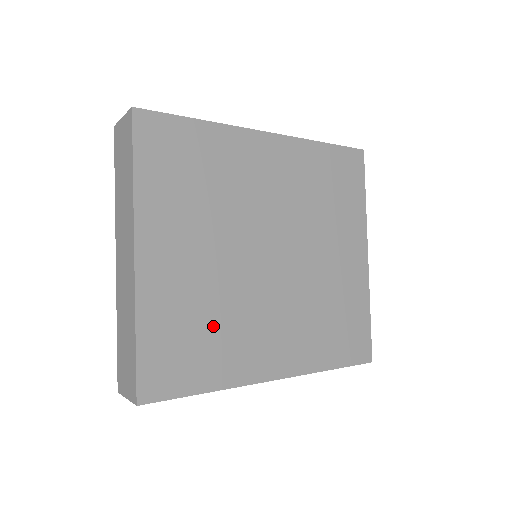
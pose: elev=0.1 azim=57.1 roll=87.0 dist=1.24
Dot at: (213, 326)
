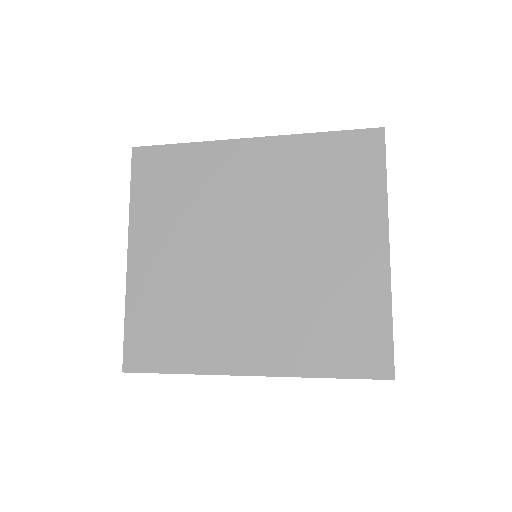
Dot at: (188, 316)
